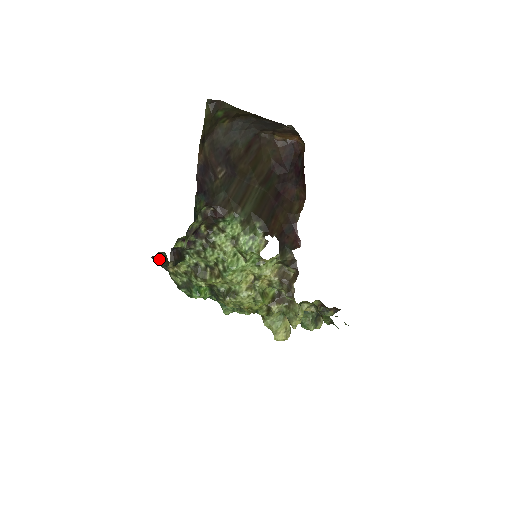
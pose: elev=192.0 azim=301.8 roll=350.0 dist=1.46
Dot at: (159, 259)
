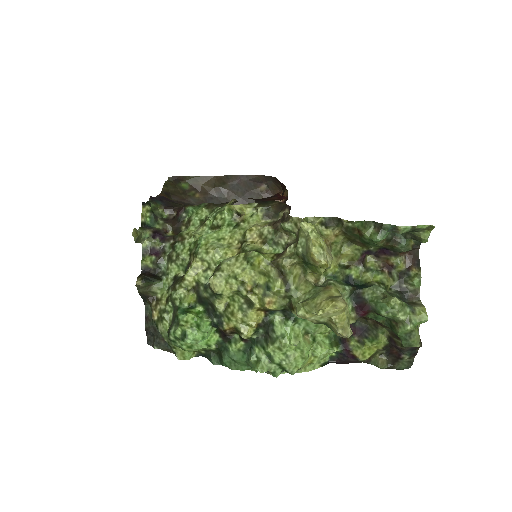
Dot at: (150, 329)
